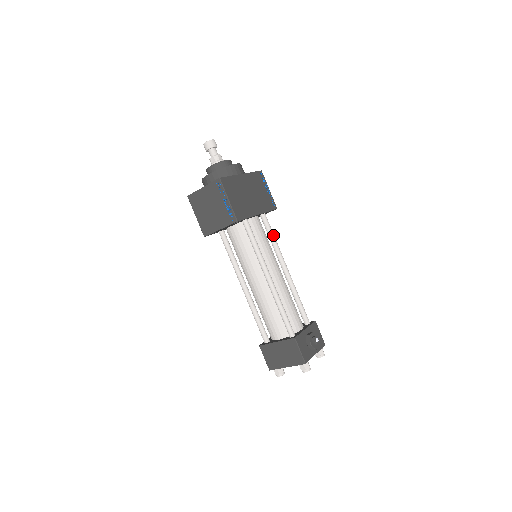
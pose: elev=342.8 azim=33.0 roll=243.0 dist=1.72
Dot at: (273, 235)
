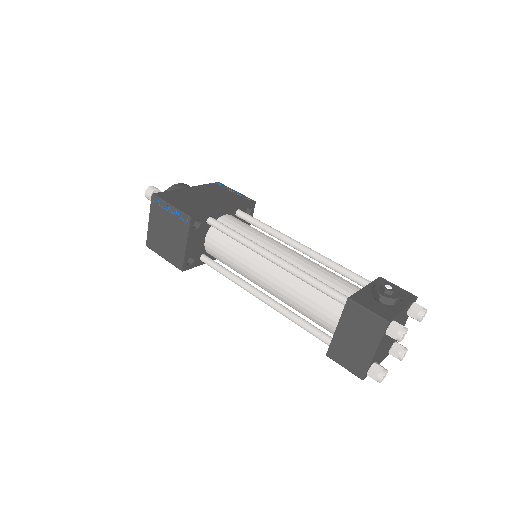
Dot at: (261, 223)
